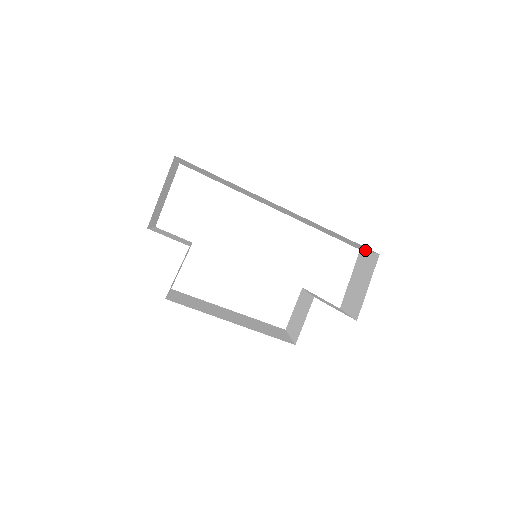
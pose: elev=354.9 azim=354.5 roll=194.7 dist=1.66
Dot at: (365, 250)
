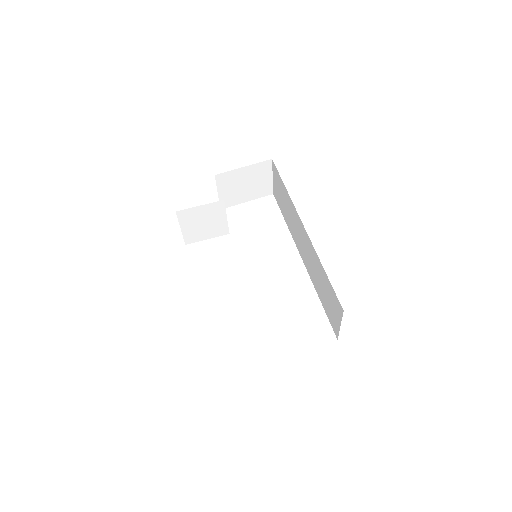
Dot at: (339, 327)
